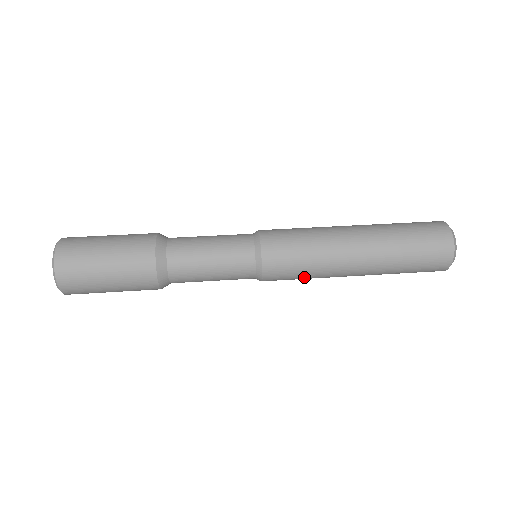
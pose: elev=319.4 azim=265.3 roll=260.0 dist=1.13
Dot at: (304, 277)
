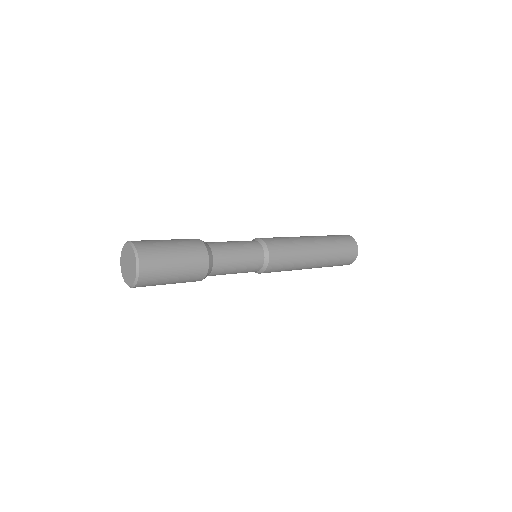
Dot at: occluded
